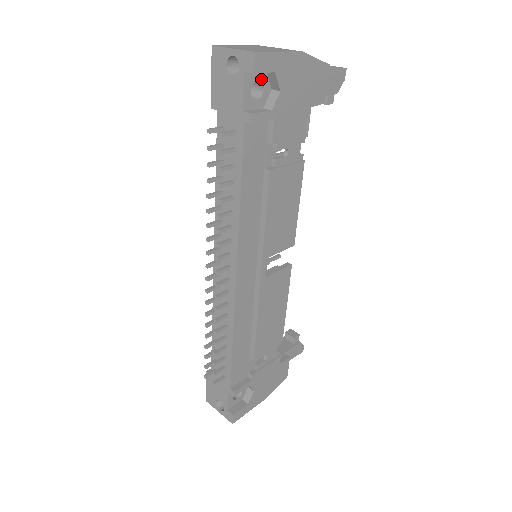
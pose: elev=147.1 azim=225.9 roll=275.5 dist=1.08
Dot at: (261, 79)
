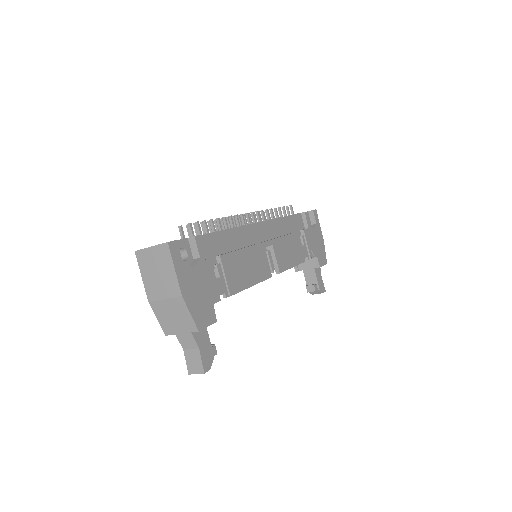
Dot at: (309, 223)
